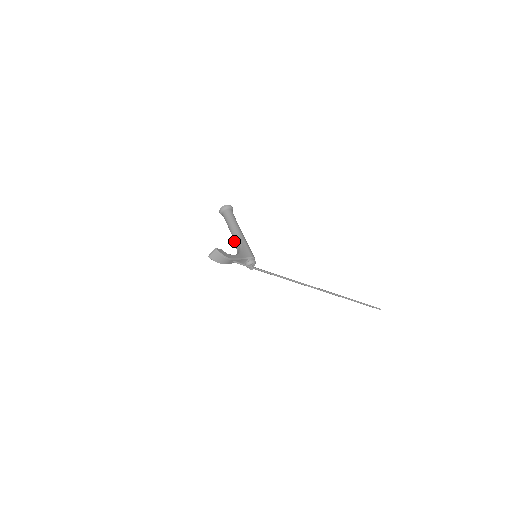
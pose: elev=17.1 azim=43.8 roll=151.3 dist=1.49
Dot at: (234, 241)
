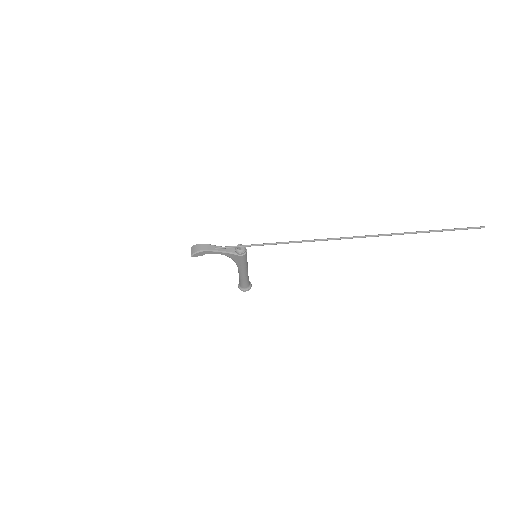
Dot at: occluded
